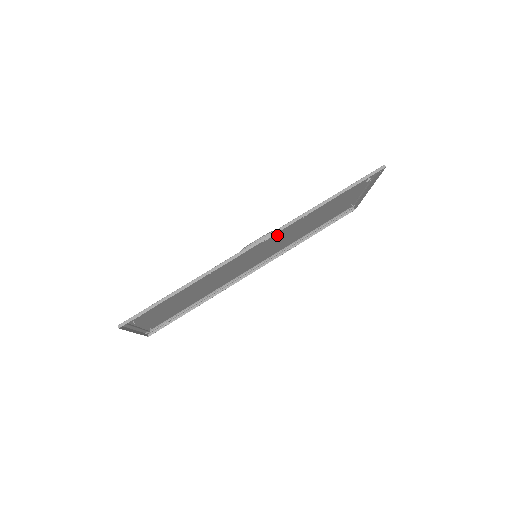
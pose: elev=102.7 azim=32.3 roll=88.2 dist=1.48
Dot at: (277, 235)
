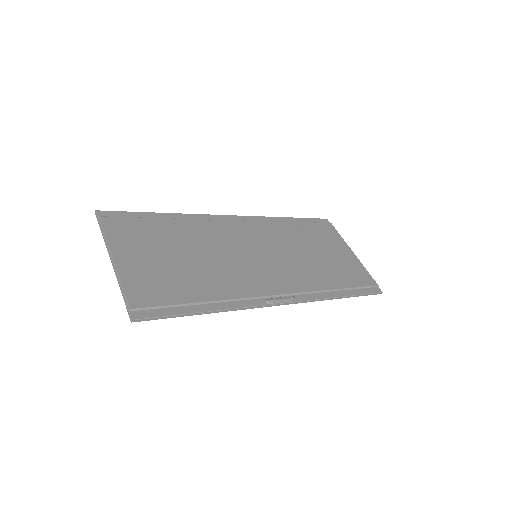
Dot at: (290, 280)
